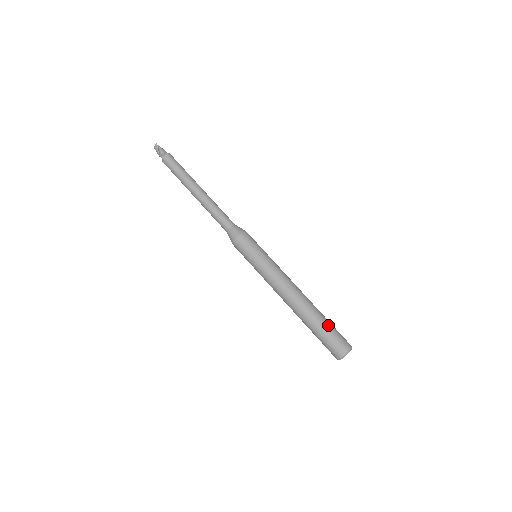
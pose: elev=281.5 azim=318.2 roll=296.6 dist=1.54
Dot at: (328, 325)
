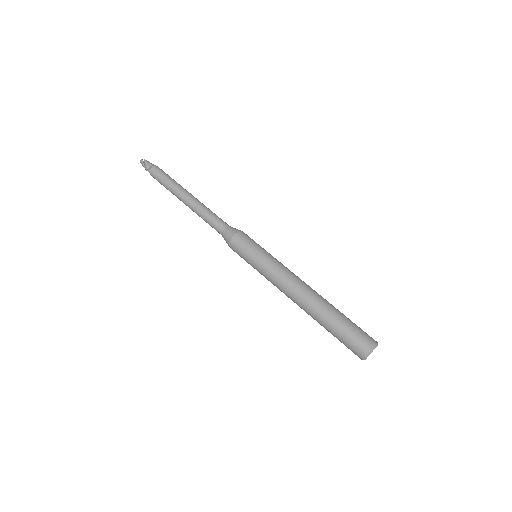
Dot at: (344, 322)
